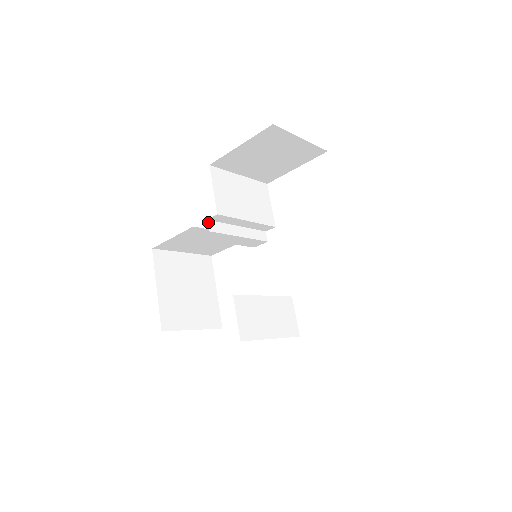
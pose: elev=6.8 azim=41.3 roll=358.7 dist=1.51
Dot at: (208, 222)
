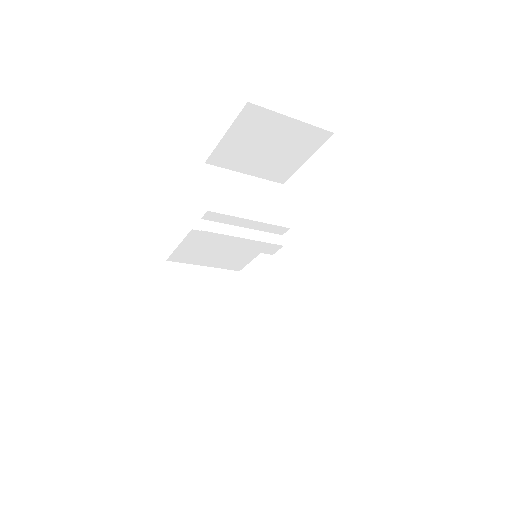
Dot at: (202, 221)
